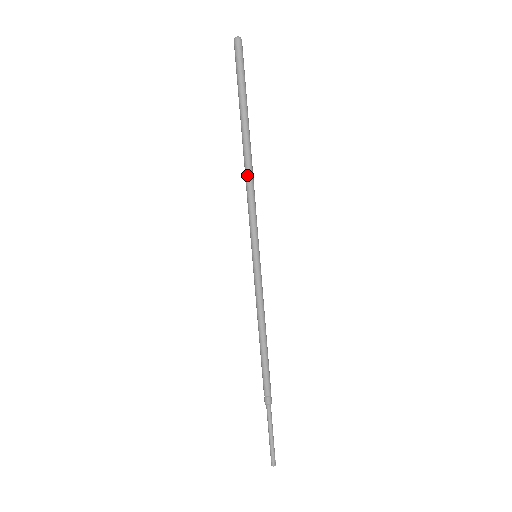
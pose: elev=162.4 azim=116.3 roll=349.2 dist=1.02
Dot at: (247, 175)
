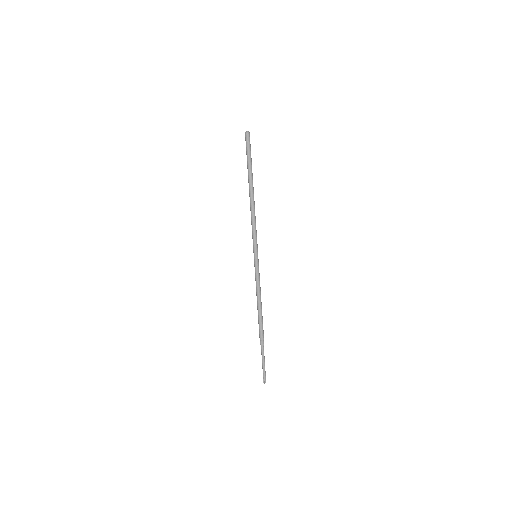
Dot at: (251, 209)
